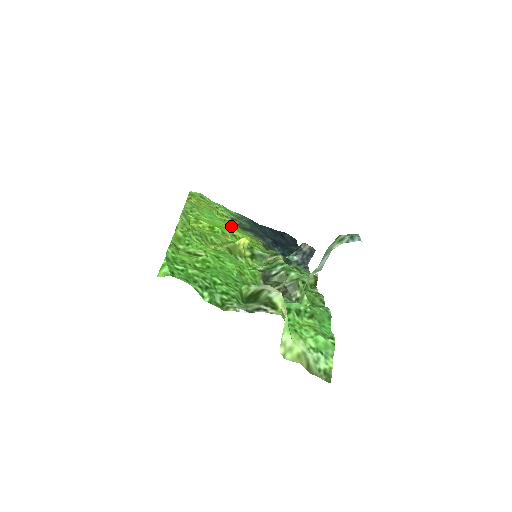
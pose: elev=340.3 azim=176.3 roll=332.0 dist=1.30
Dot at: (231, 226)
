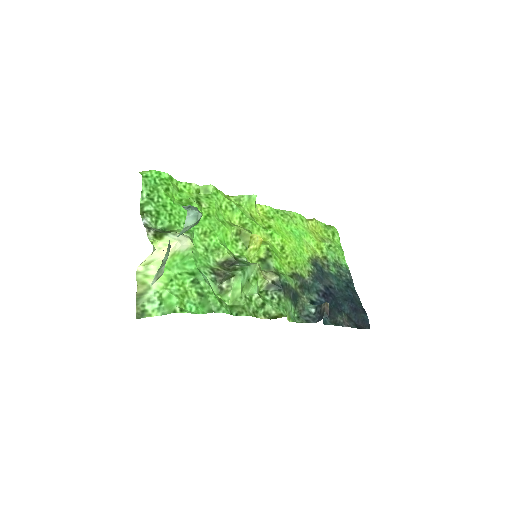
Dot at: (297, 247)
